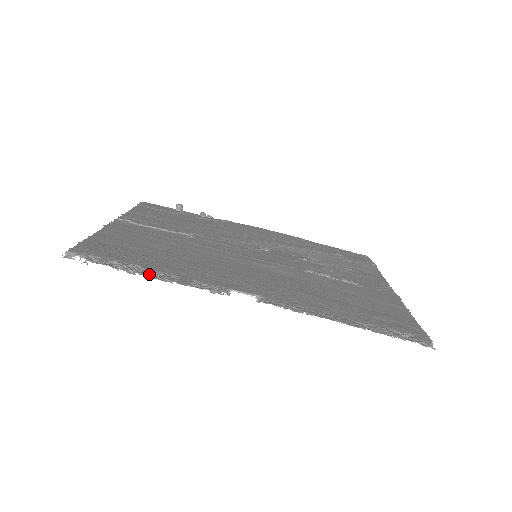
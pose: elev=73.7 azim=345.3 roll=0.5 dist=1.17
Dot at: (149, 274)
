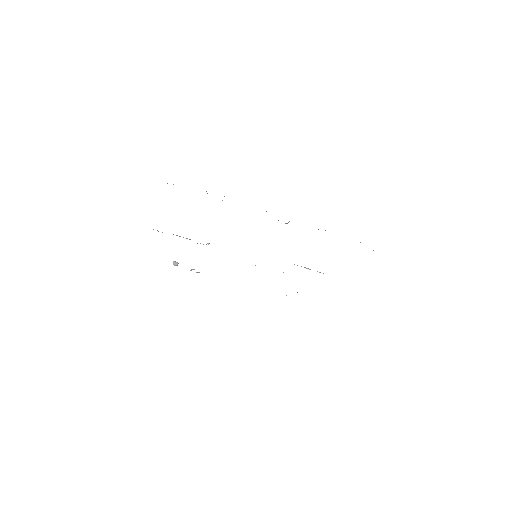
Dot at: occluded
